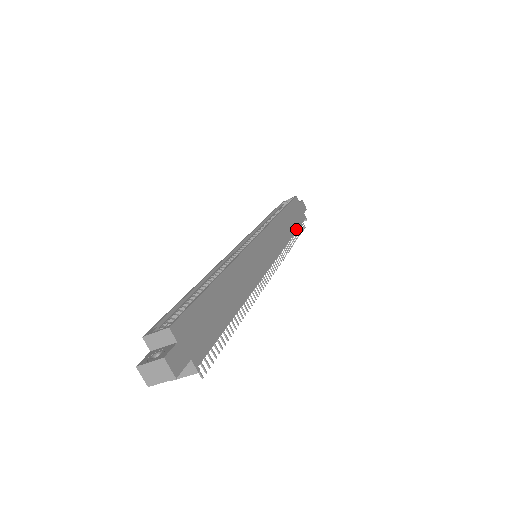
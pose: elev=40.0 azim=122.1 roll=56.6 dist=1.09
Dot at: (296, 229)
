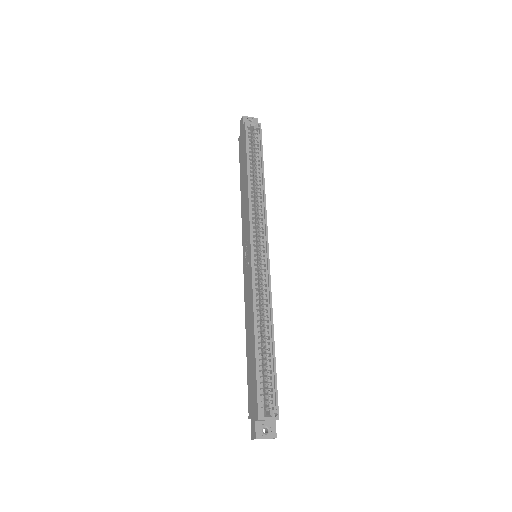
Dot at: occluded
